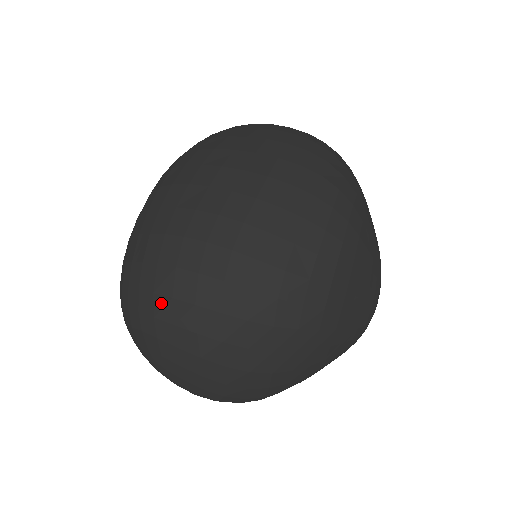
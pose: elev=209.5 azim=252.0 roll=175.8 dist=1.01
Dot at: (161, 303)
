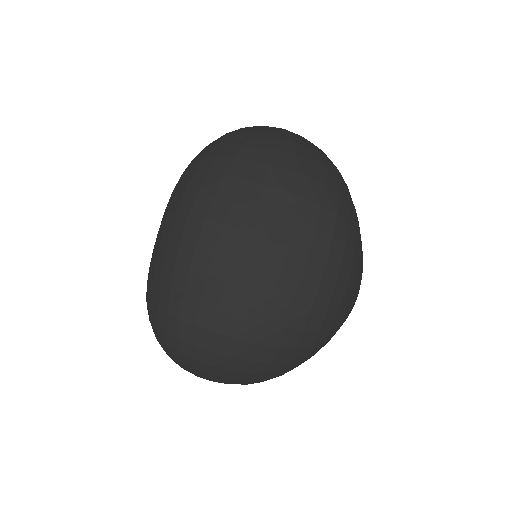
Dot at: (201, 353)
